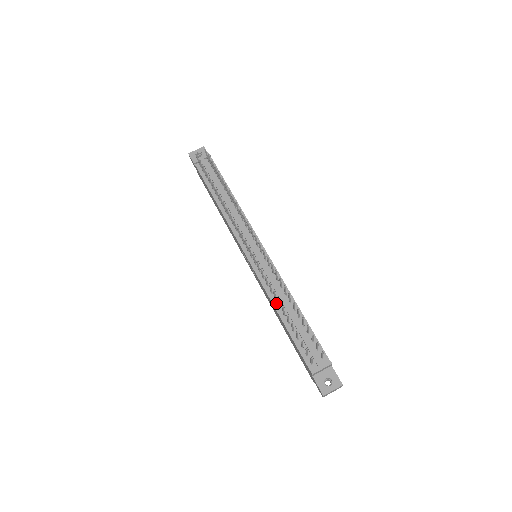
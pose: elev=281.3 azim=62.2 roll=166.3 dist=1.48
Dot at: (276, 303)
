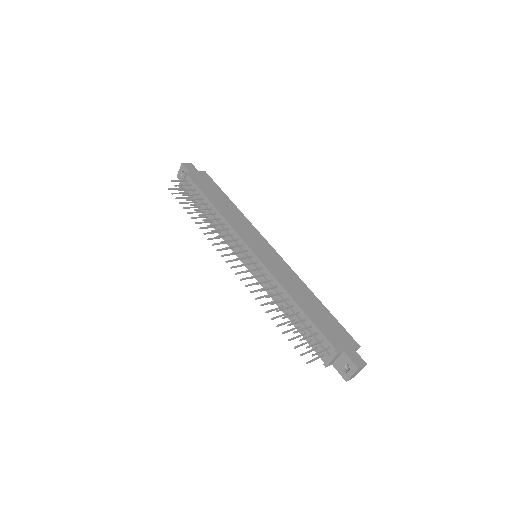
Dot at: (279, 304)
